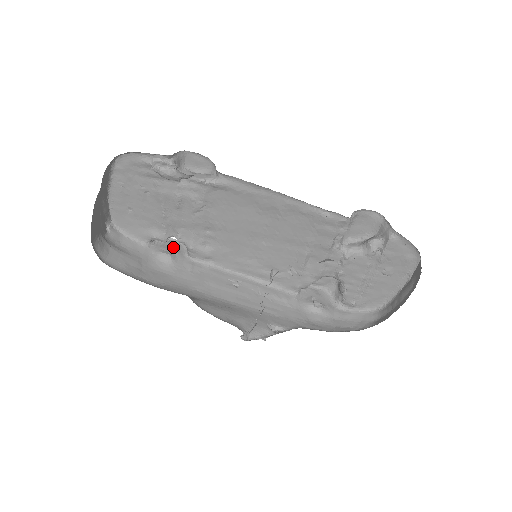
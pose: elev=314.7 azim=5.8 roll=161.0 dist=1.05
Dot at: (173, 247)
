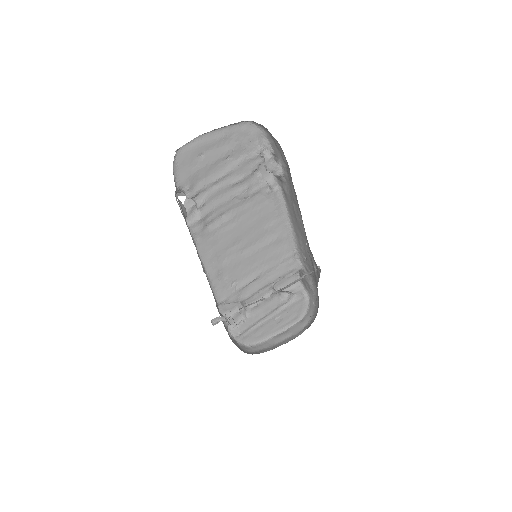
Dot at: occluded
